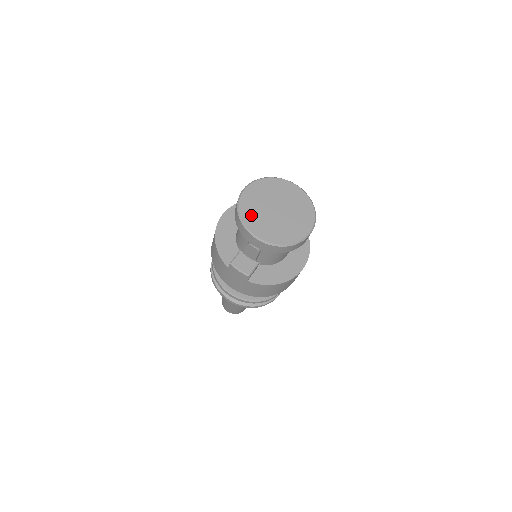
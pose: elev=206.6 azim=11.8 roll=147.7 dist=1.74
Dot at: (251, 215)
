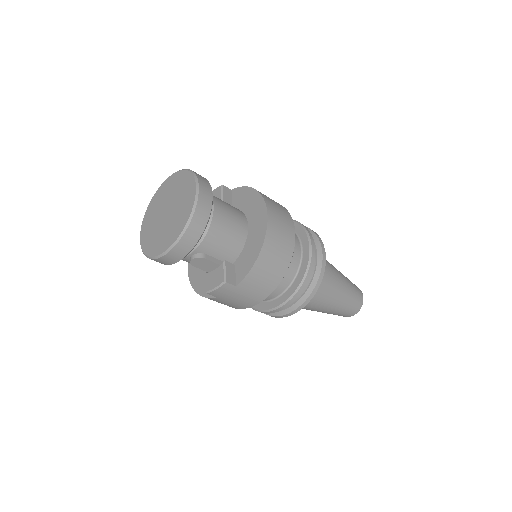
Dot at: (152, 244)
